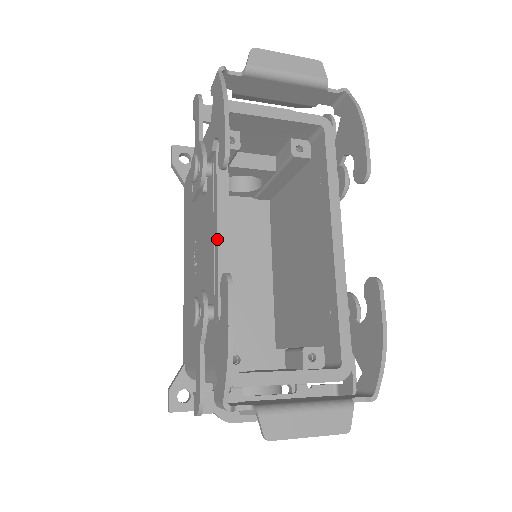
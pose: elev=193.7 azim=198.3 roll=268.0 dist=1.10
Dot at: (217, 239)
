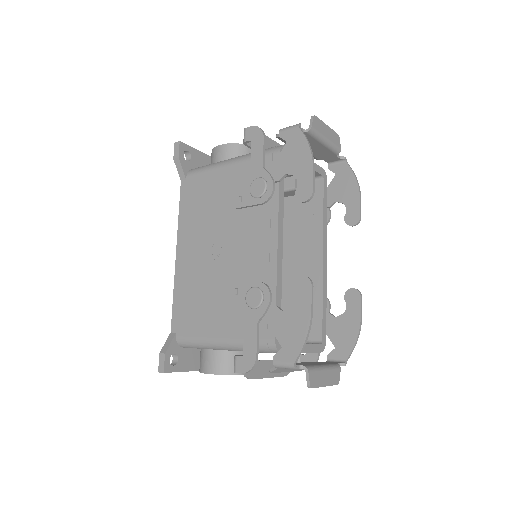
Dot at: (277, 247)
